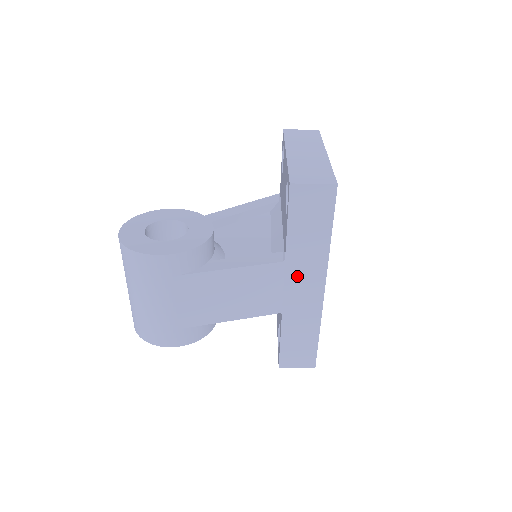
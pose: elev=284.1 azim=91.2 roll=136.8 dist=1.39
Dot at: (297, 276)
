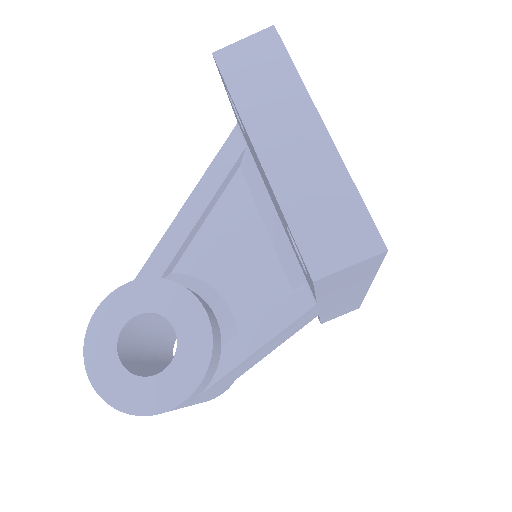
Dot at: (334, 300)
